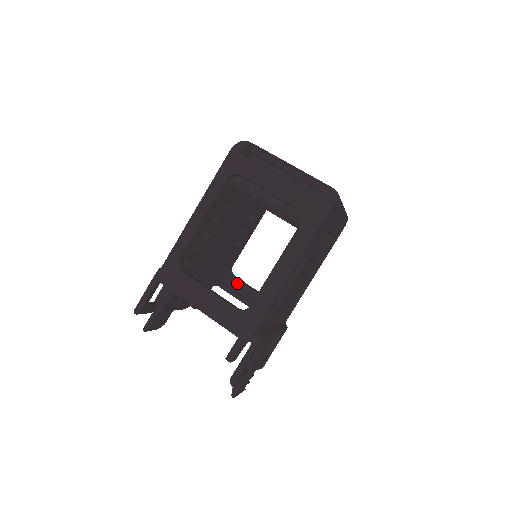
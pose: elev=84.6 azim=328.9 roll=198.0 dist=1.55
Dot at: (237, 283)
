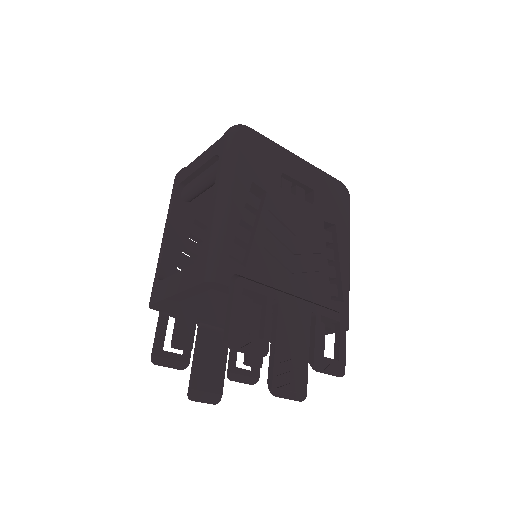
Dot at: occluded
